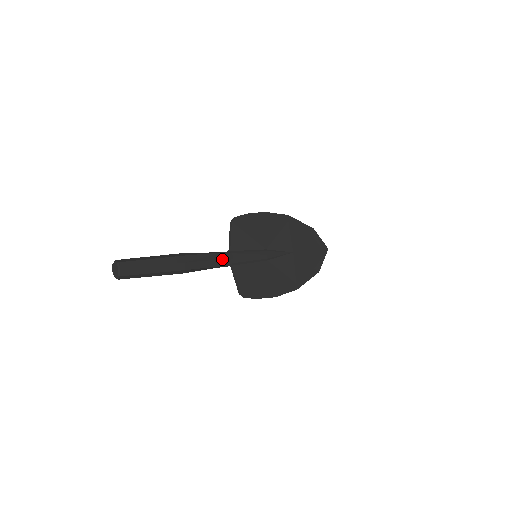
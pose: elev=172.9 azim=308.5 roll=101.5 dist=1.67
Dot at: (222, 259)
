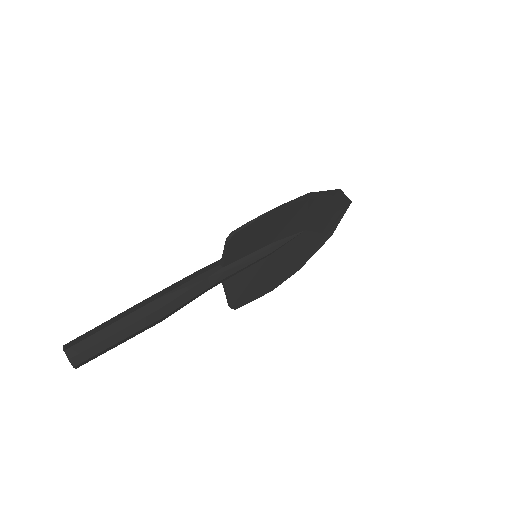
Dot at: (211, 286)
